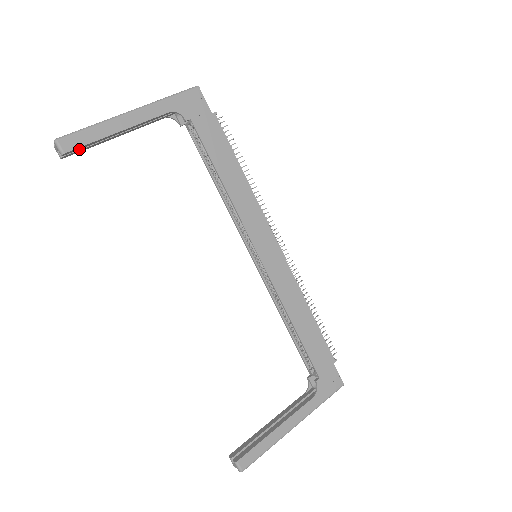
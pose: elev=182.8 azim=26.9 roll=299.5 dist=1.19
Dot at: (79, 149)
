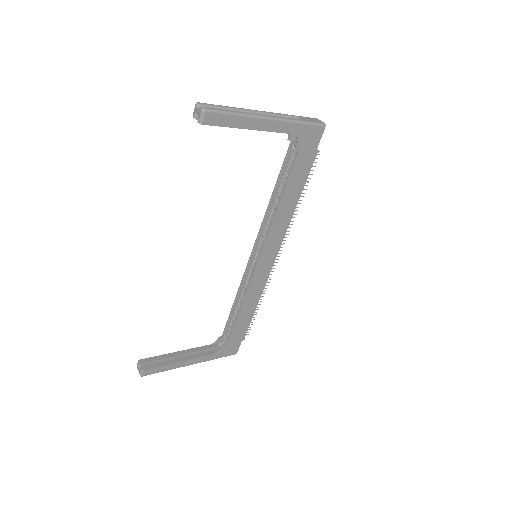
Dot at: occluded
